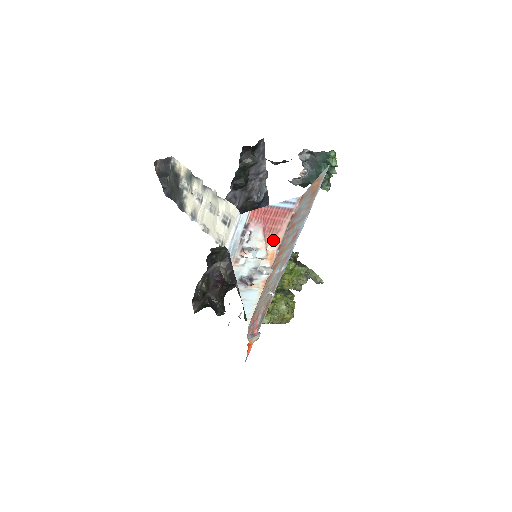
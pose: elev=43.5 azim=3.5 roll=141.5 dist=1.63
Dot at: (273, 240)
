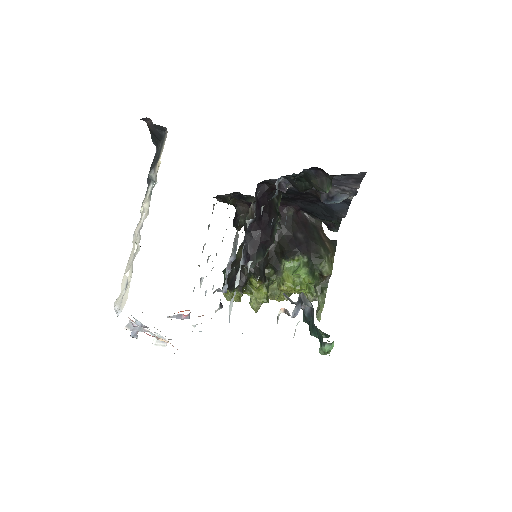
Dot at: occluded
